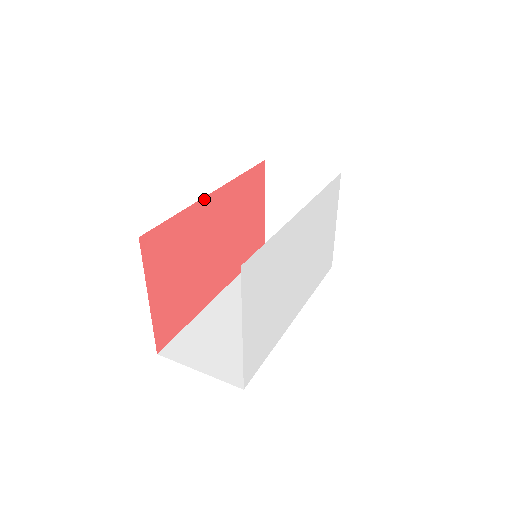
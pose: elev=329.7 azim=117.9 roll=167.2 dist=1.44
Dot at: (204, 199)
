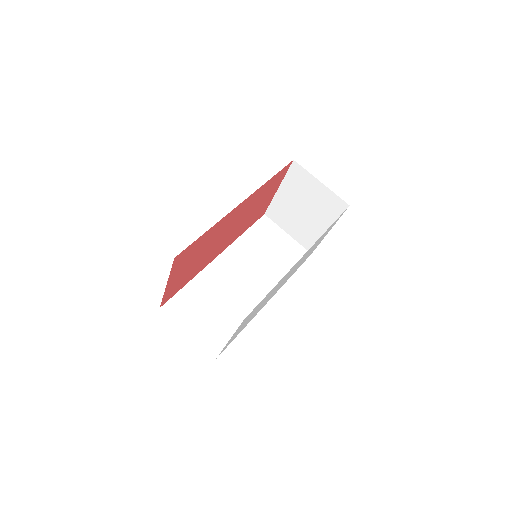
Dot at: (231, 211)
